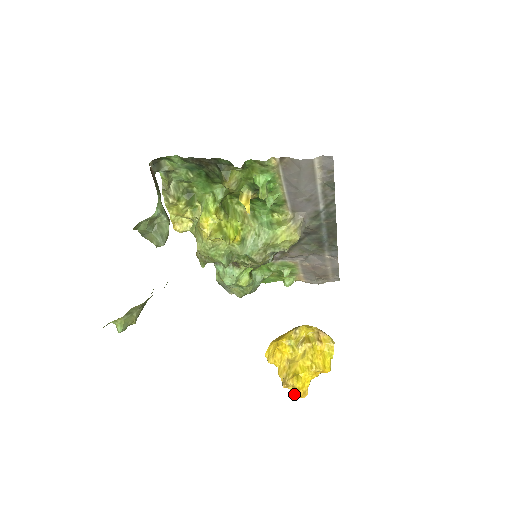
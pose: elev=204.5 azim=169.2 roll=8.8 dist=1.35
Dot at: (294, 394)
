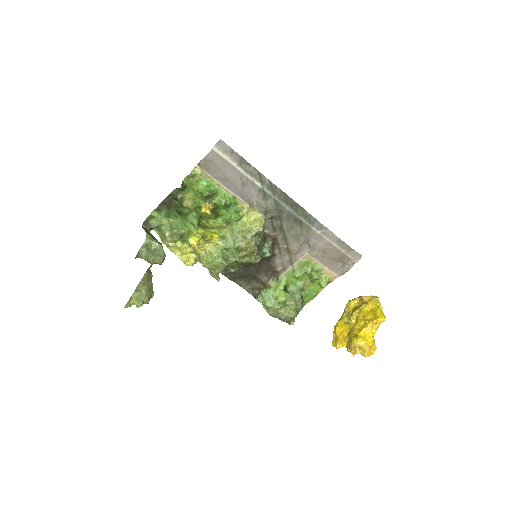
Dot at: (364, 354)
